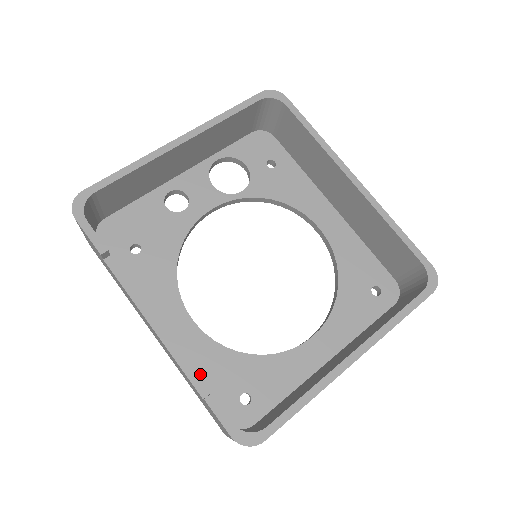
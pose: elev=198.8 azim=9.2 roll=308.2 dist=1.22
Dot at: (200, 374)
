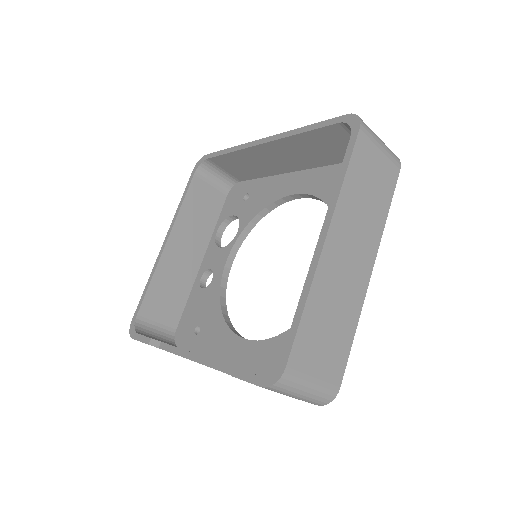
Dot at: occluded
